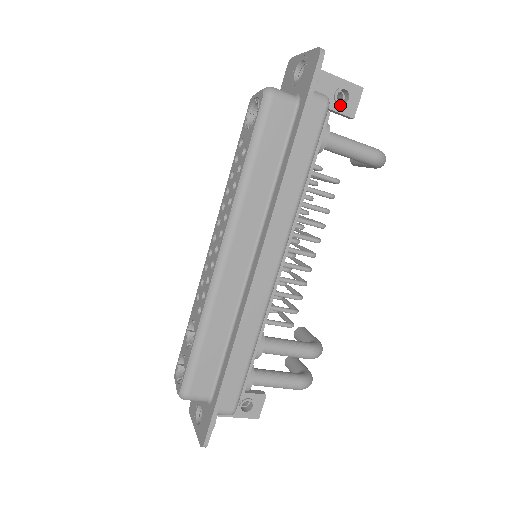
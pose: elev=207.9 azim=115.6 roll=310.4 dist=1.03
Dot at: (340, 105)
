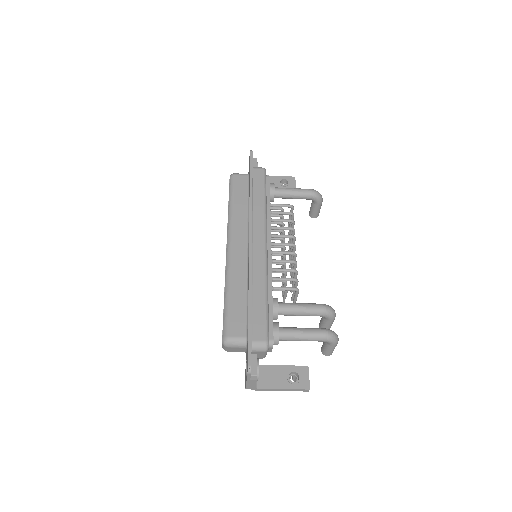
Dot at: (284, 186)
